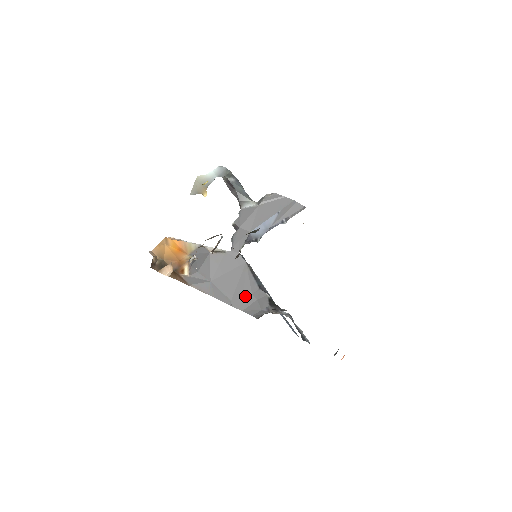
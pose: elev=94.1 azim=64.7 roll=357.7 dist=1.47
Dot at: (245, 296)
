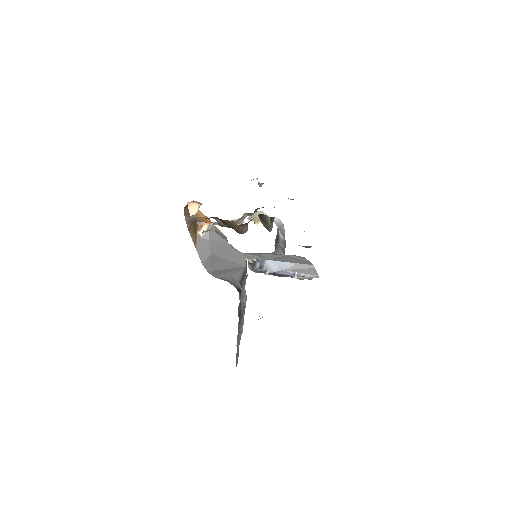
Dot at: (225, 275)
